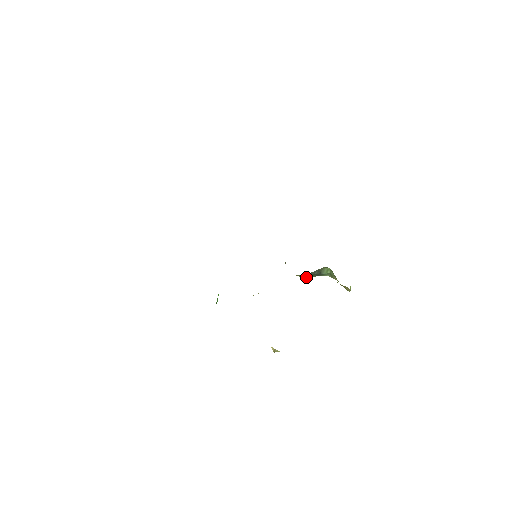
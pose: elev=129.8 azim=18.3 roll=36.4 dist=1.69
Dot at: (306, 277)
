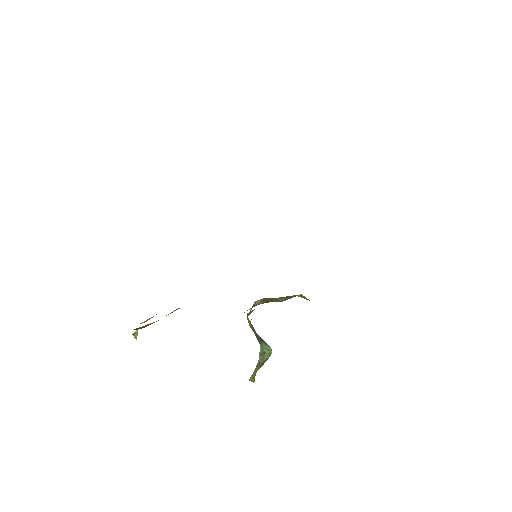
Dot at: occluded
